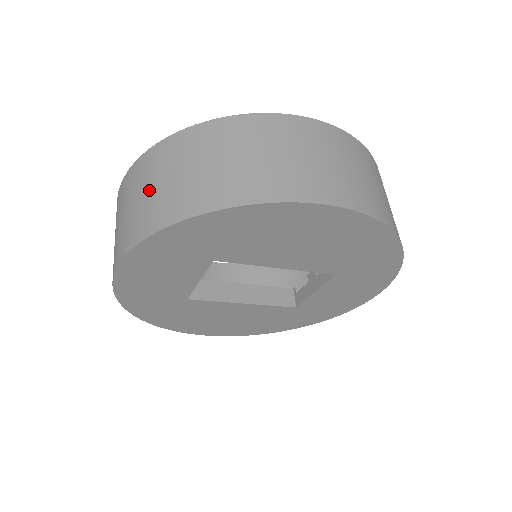
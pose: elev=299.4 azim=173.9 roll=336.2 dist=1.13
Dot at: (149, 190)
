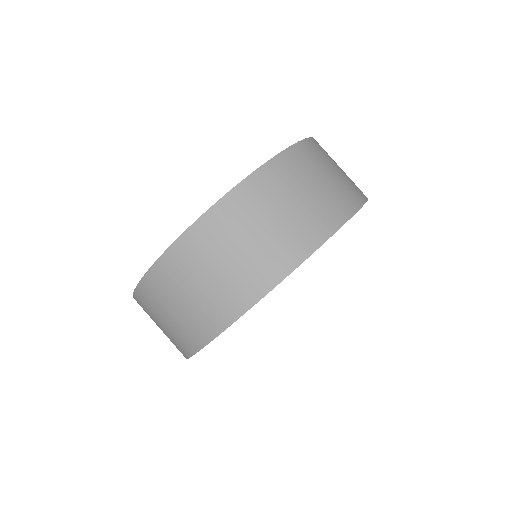
Dot at: (287, 210)
